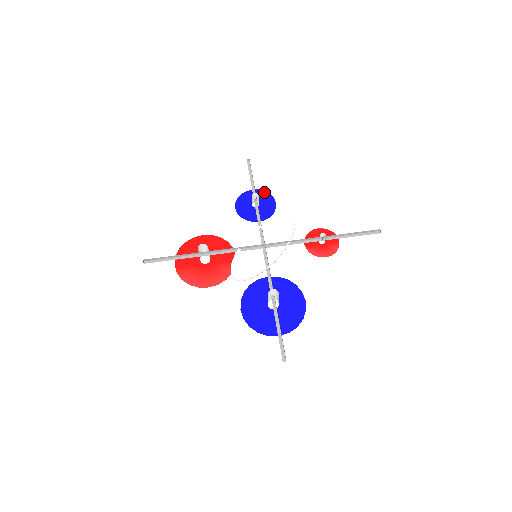
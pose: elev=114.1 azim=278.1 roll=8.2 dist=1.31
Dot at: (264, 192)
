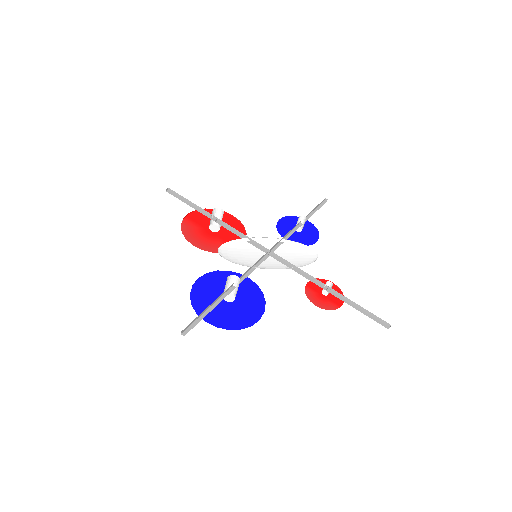
Dot at: (316, 229)
